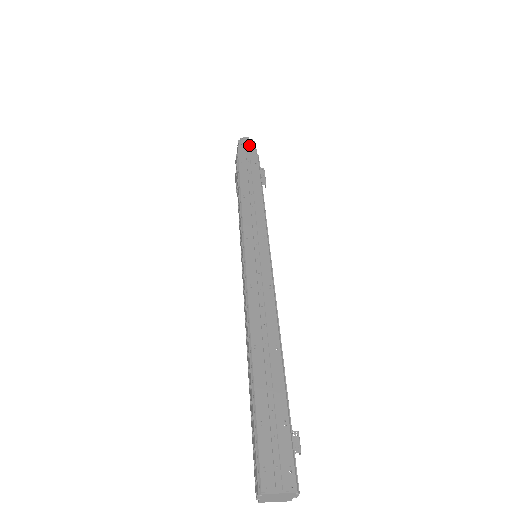
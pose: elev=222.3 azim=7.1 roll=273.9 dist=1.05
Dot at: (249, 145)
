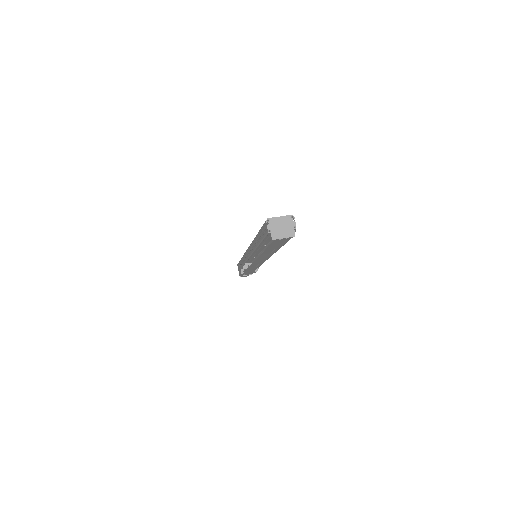
Dot at: occluded
